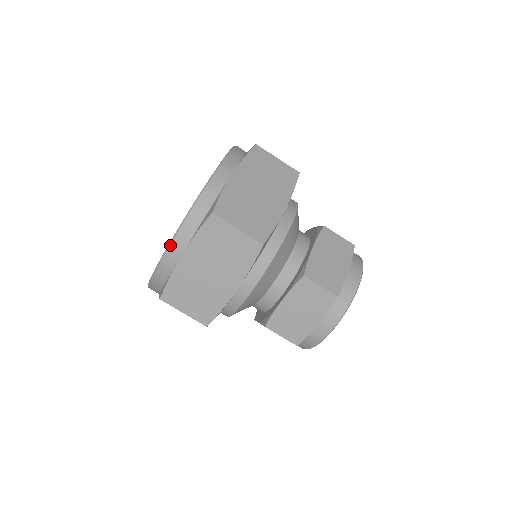
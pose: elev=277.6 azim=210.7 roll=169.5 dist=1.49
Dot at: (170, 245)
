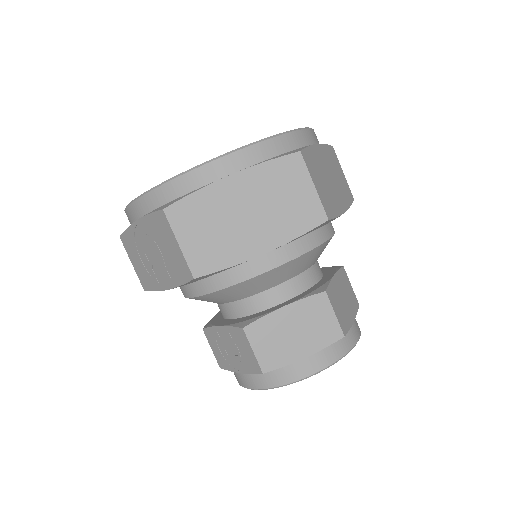
Dot at: (227, 155)
